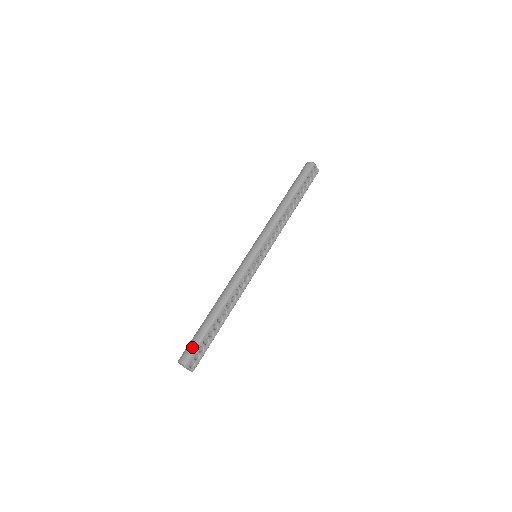
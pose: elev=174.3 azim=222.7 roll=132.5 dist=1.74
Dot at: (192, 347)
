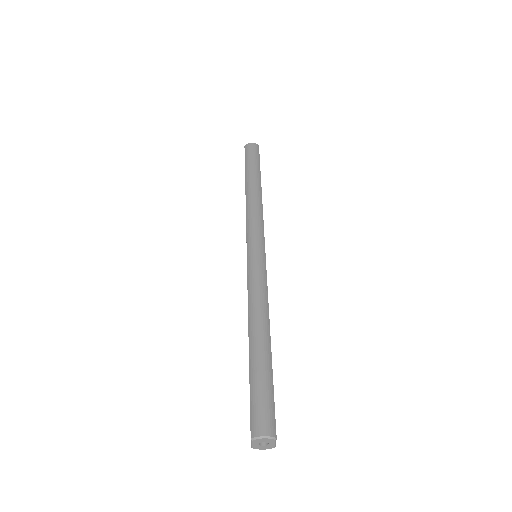
Dot at: (269, 404)
